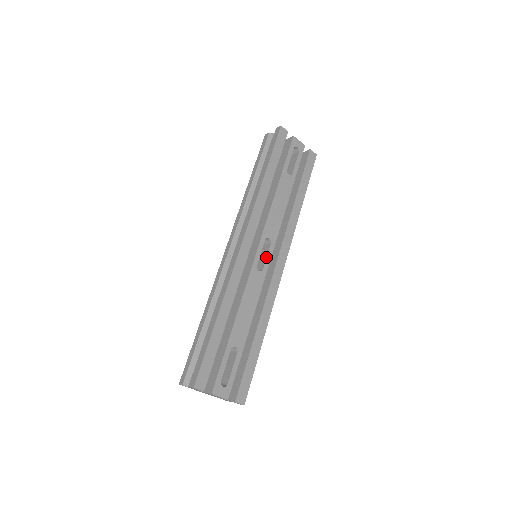
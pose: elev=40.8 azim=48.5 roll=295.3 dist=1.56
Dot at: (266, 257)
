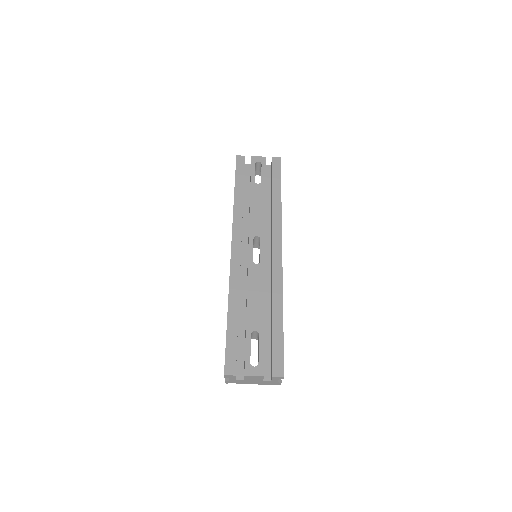
Dot at: (260, 251)
